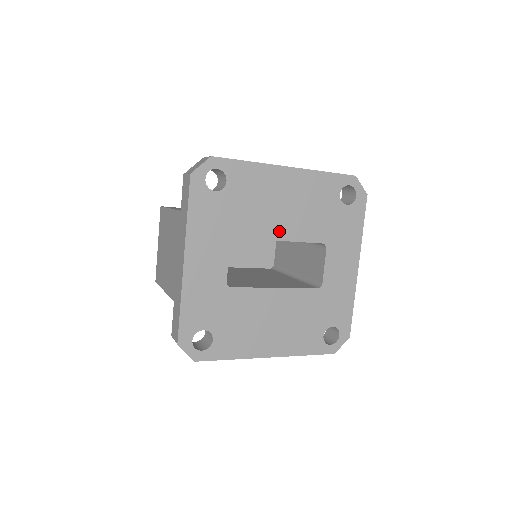
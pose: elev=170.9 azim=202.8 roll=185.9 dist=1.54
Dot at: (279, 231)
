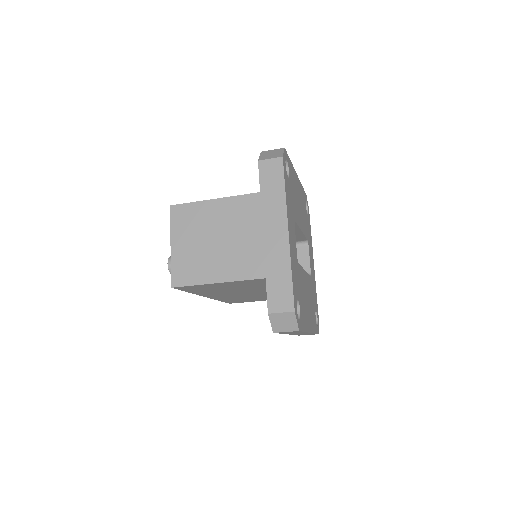
Dot at: (301, 223)
